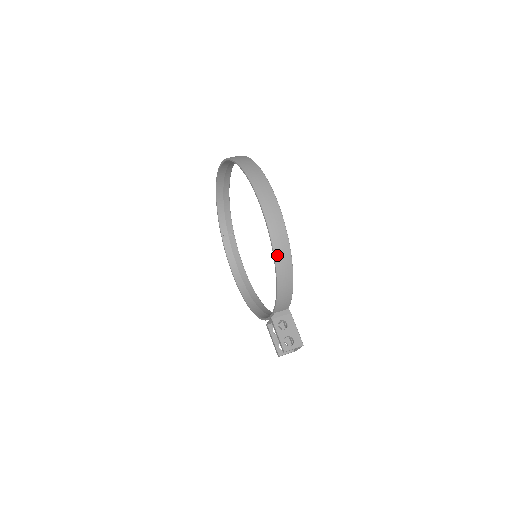
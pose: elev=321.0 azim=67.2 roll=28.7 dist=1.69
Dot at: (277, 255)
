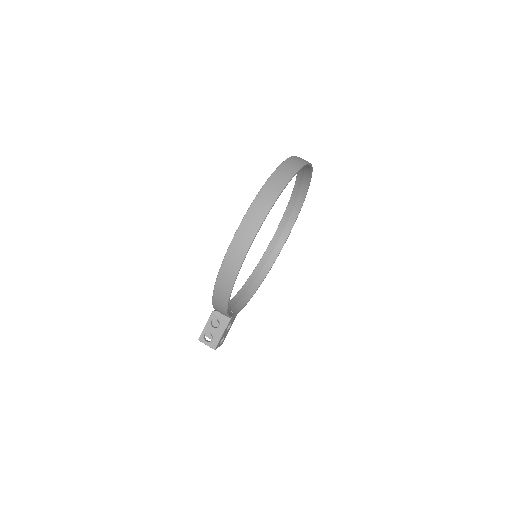
Dot at: (217, 286)
